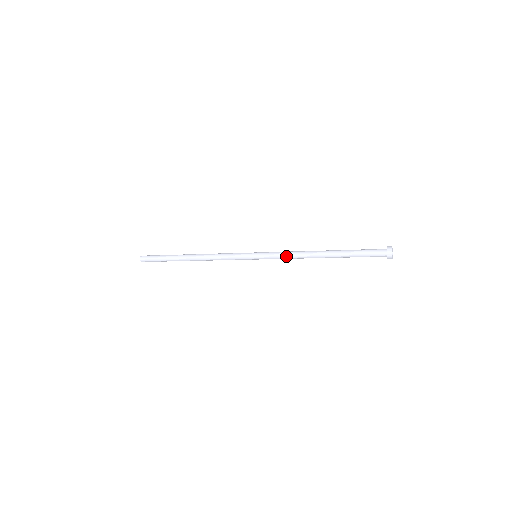
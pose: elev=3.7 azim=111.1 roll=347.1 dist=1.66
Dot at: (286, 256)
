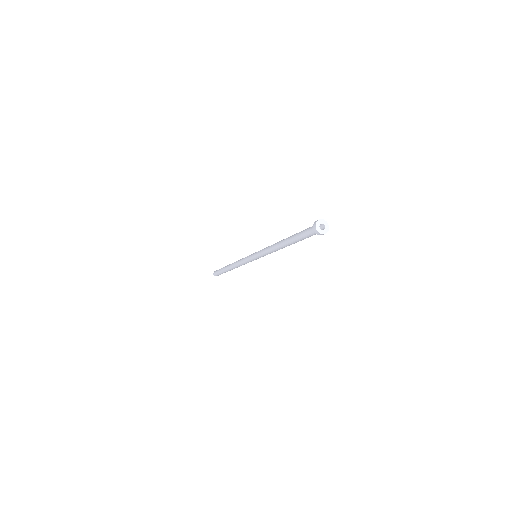
Dot at: (267, 253)
